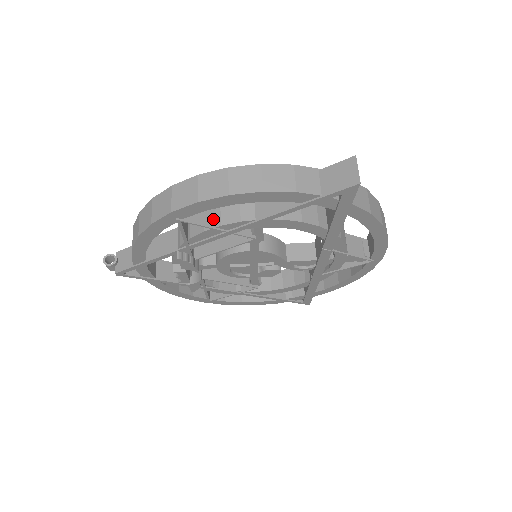
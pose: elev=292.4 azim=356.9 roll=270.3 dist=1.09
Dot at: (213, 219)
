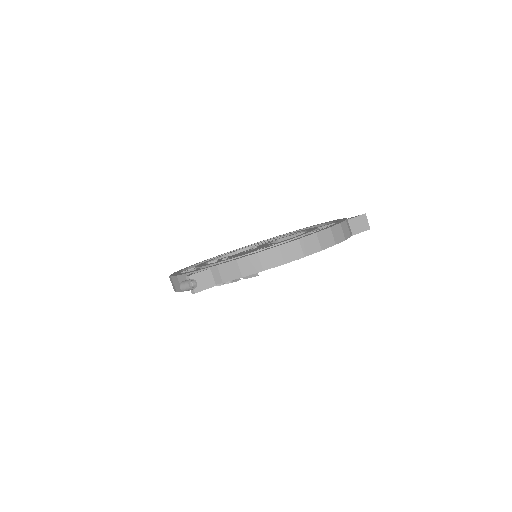
Dot at: occluded
